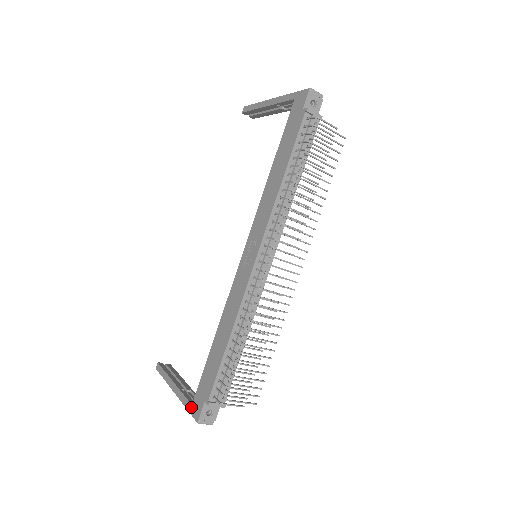
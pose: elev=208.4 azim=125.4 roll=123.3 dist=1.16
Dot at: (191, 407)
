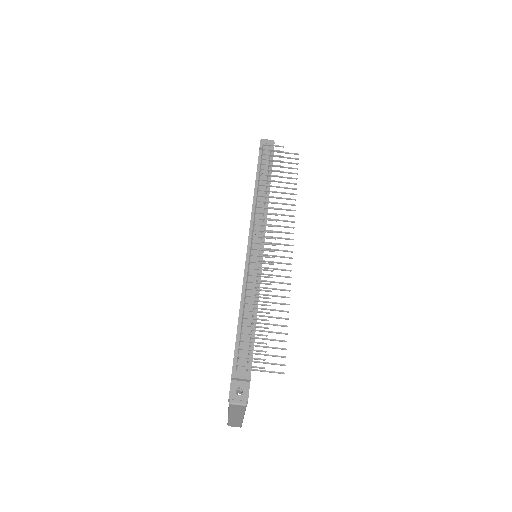
Dot at: occluded
